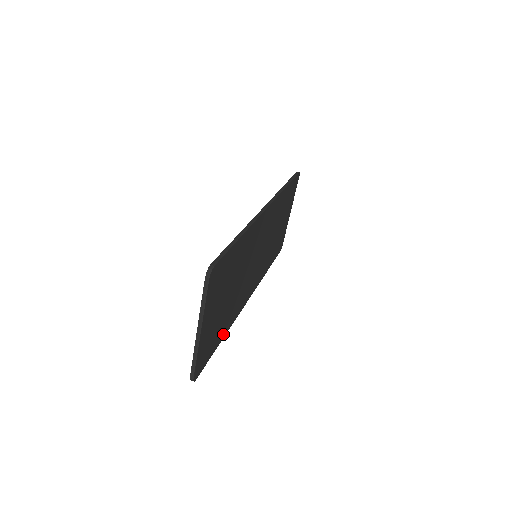
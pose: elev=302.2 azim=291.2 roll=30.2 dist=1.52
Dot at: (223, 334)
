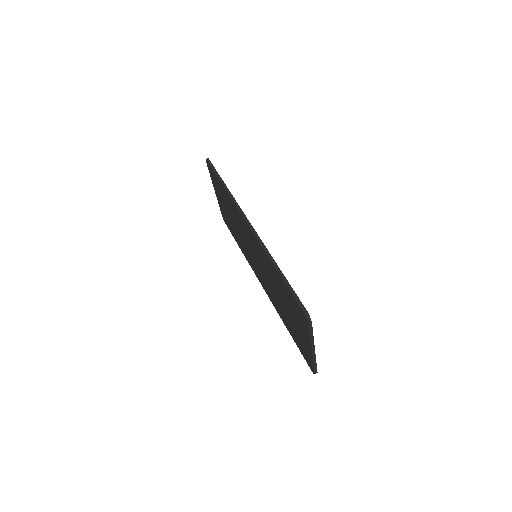
Dot at: occluded
